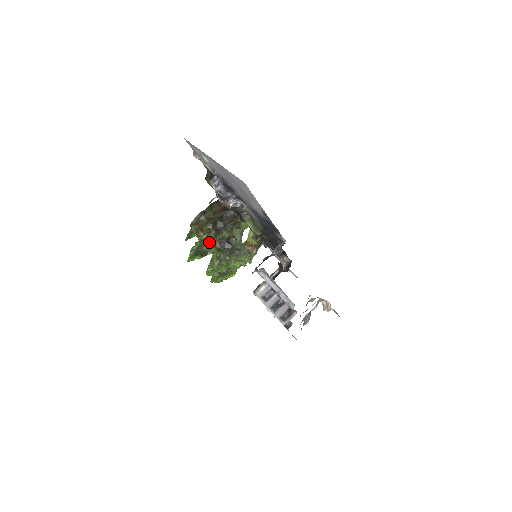
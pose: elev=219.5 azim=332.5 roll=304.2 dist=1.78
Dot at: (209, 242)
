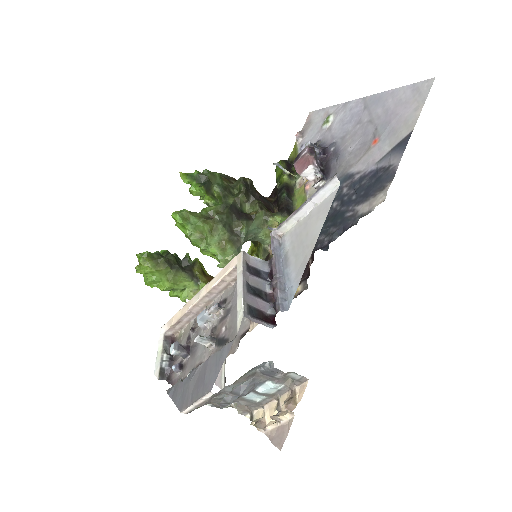
Dot at: (225, 189)
